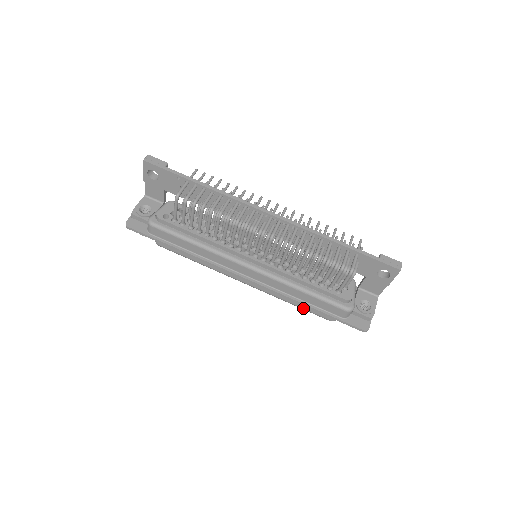
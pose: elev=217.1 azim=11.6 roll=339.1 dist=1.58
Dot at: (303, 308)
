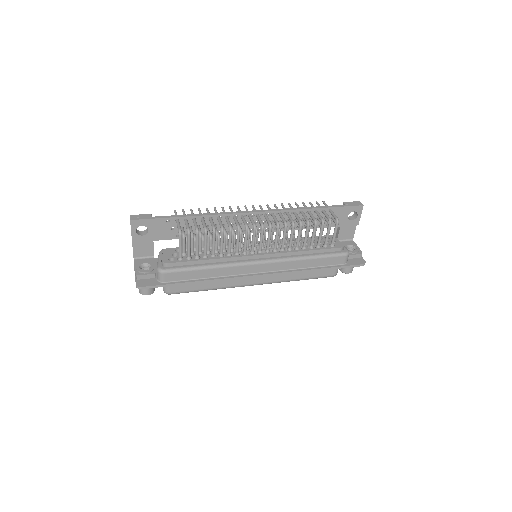
Dot at: (311, 277)
